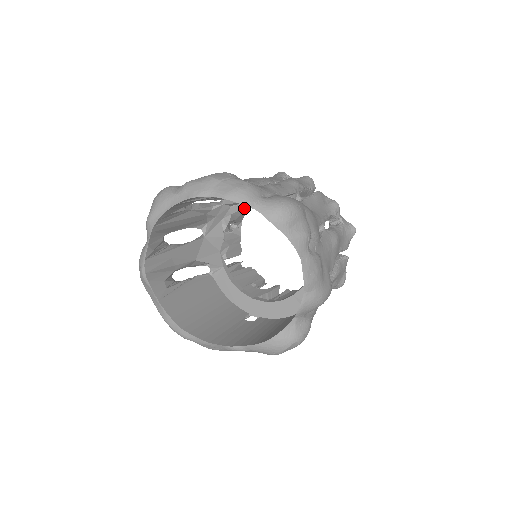
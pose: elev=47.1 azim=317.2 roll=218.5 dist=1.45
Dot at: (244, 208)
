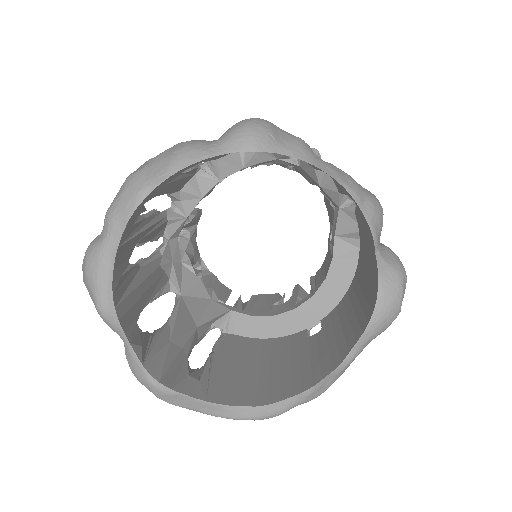
Dot at: (191, 236)
